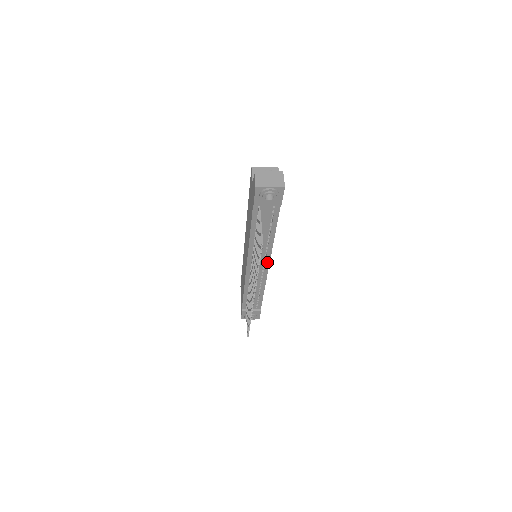
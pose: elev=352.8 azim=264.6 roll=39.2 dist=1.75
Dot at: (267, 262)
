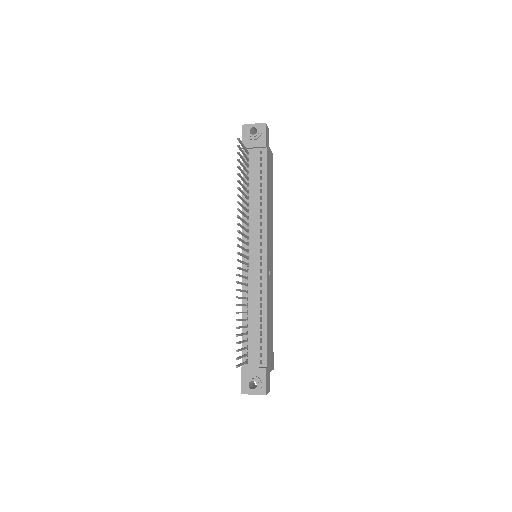
Dot at: (264, 246)
